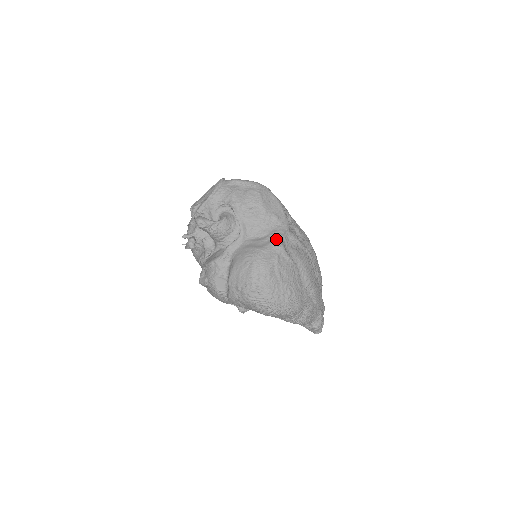
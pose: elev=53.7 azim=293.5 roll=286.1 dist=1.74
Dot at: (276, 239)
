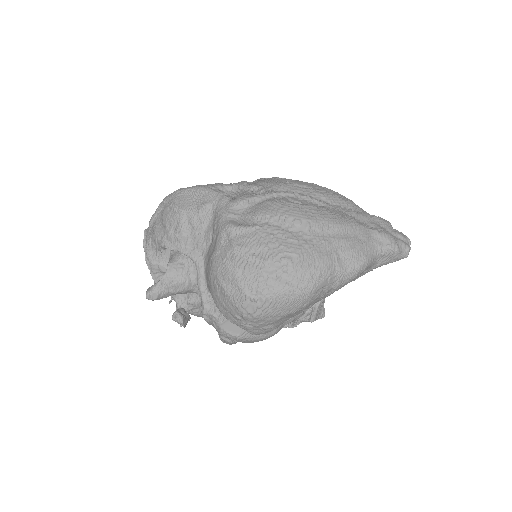
Dot at: (219, 226)
